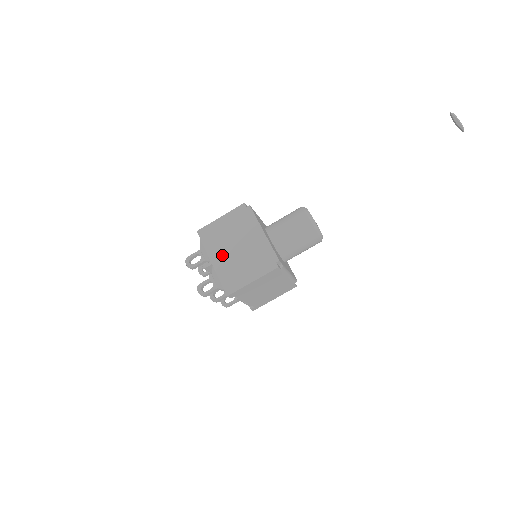
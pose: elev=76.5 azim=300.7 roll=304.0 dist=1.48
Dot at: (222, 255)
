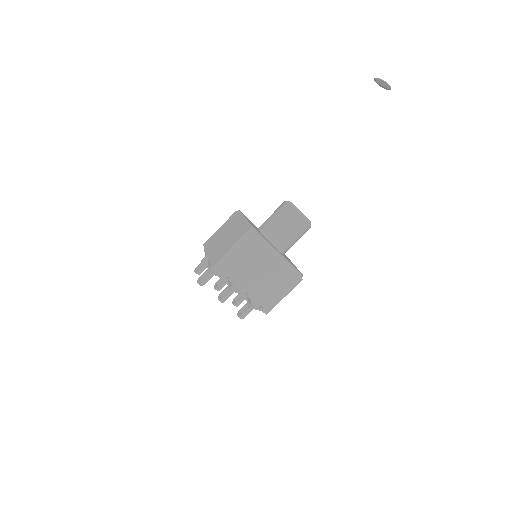
Dot at: (215, 247)
